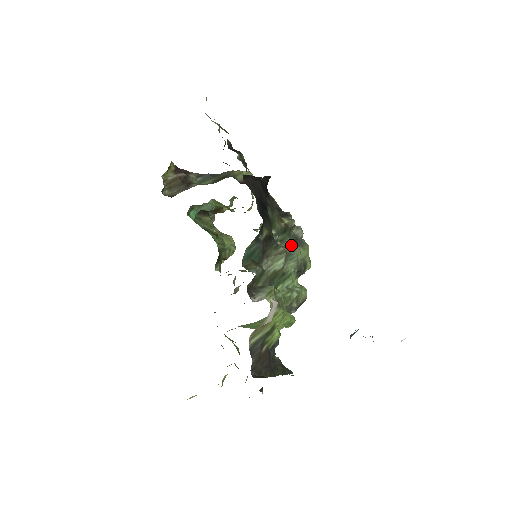
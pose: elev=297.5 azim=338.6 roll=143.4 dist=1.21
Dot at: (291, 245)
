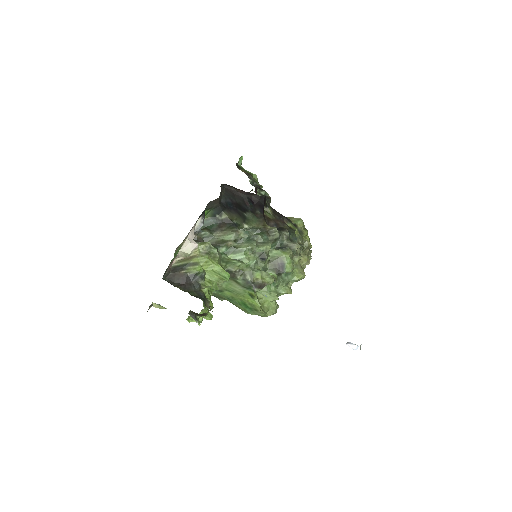
Dot at: (247, 231)
